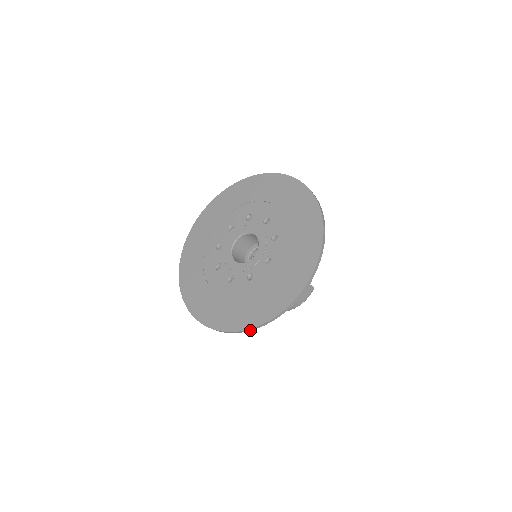
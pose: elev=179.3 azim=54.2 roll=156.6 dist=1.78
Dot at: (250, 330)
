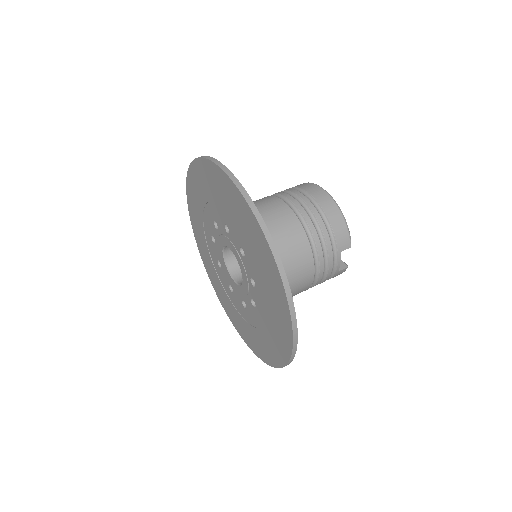
Dot at: occluded
